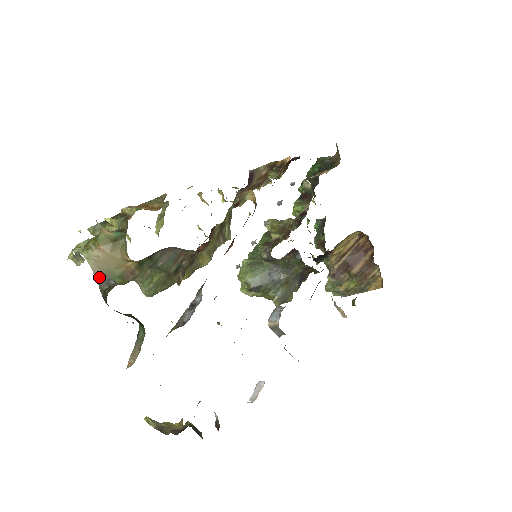
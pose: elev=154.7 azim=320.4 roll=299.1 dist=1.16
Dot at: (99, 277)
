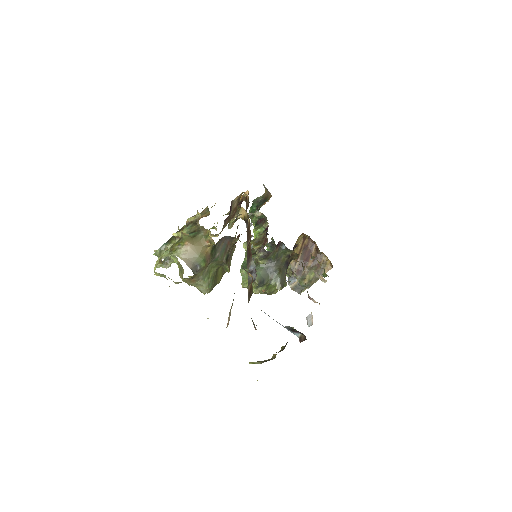
Dot at: (190, 265)
